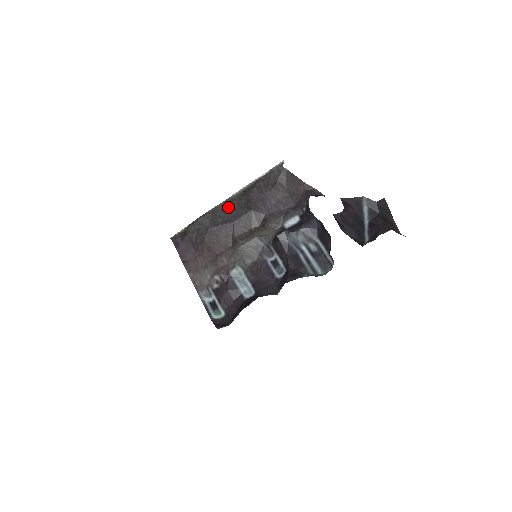
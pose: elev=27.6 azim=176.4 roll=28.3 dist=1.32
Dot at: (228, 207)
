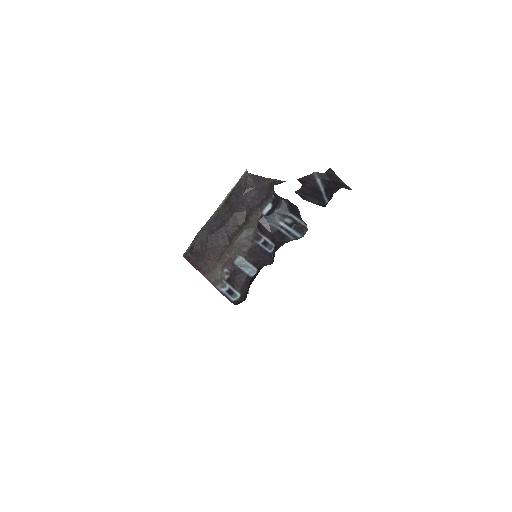
Dot at: (217, 217)
